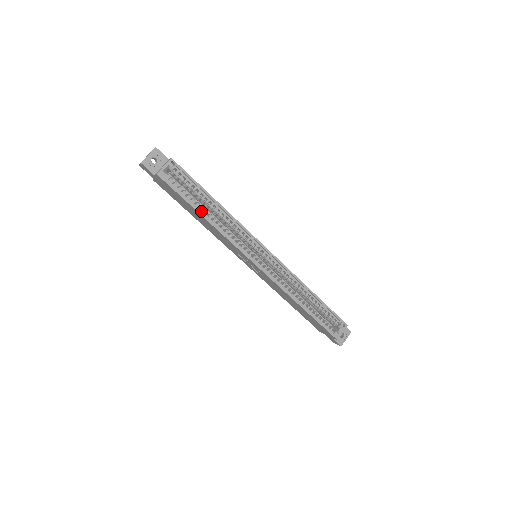
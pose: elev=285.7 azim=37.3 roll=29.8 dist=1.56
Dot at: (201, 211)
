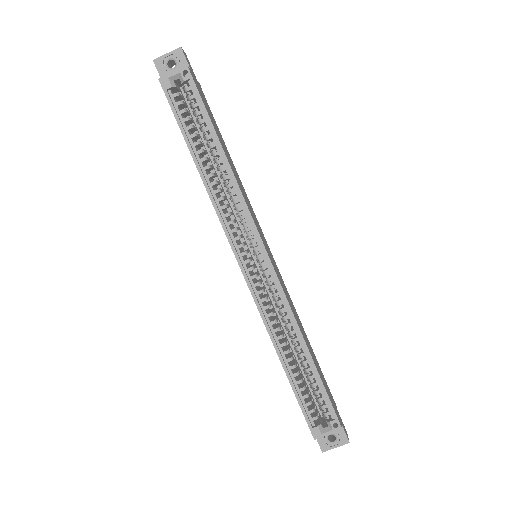
Dot at: (197, 155)
